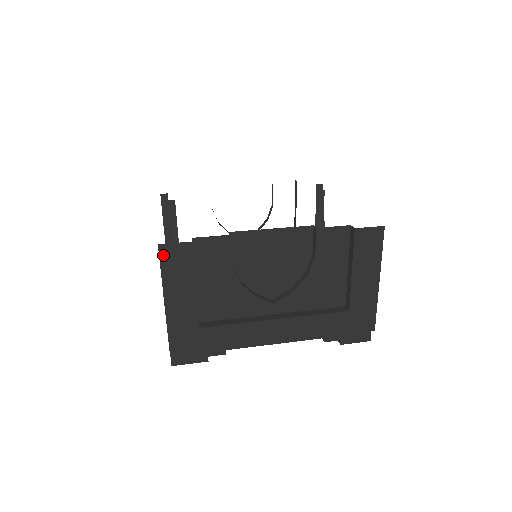
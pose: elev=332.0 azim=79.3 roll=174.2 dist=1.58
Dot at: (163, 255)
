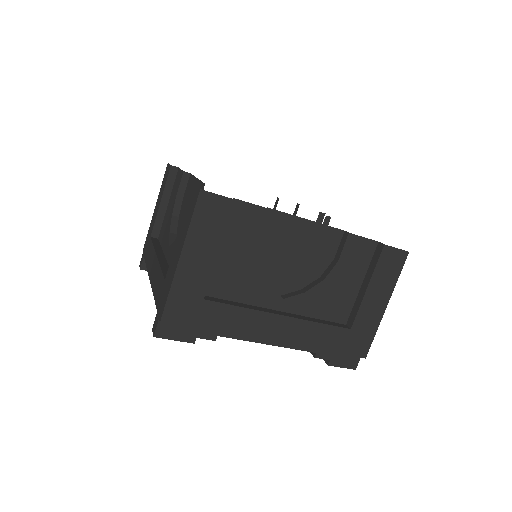
Dot at: (201, 203)
